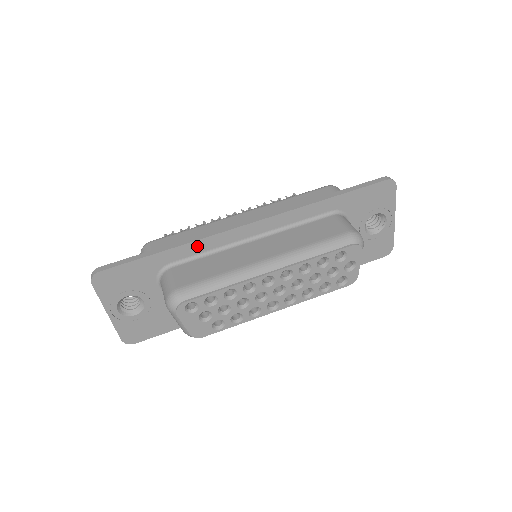
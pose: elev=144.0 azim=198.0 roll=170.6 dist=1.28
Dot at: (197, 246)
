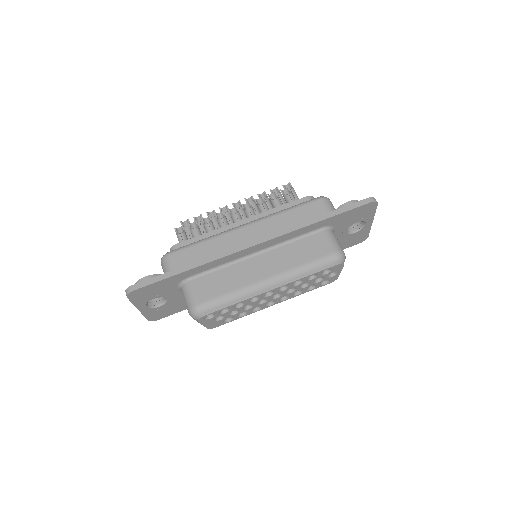
Dot at: (211, 264)
